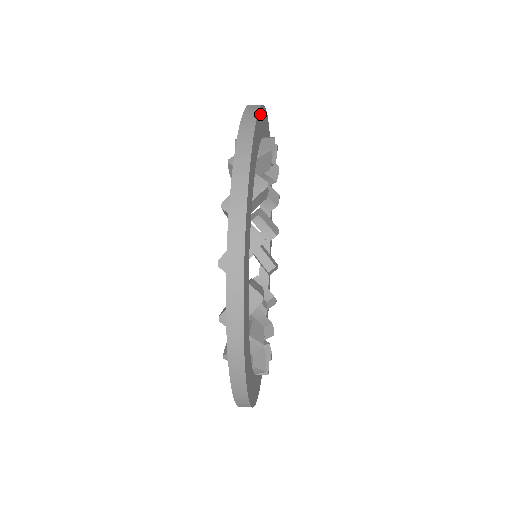
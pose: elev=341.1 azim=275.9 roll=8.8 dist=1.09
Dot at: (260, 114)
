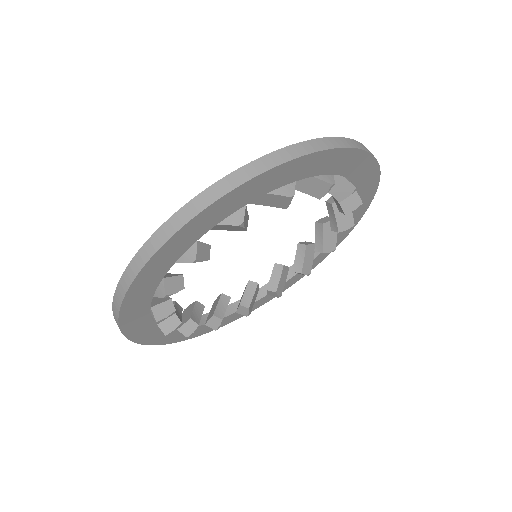
Dot at: (125, 311)
